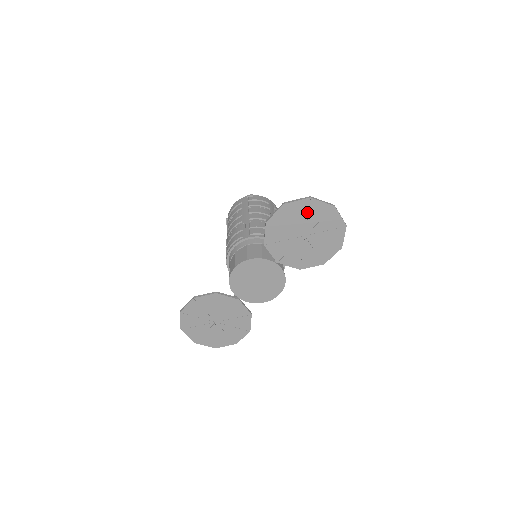
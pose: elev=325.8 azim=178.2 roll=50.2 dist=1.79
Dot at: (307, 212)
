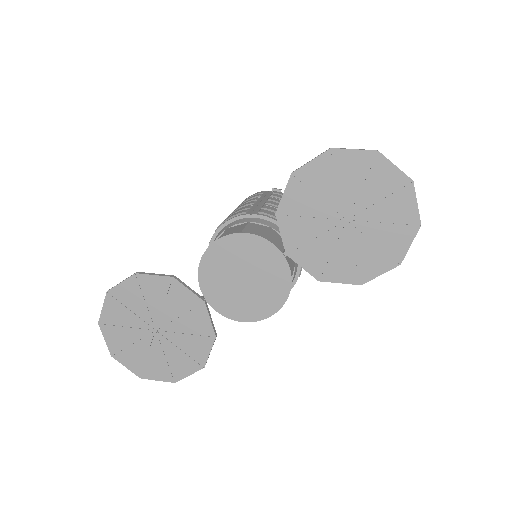
Dot at: (364, 176)
